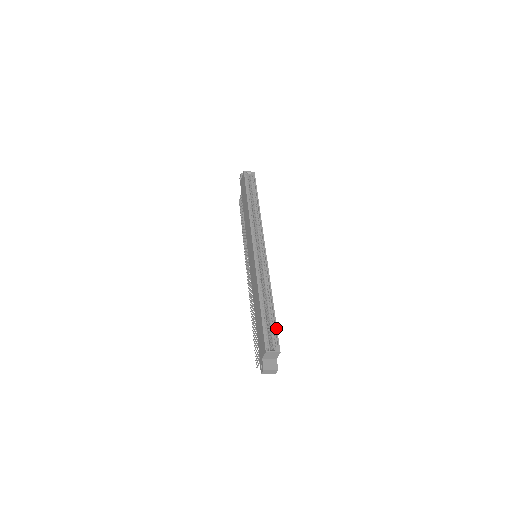
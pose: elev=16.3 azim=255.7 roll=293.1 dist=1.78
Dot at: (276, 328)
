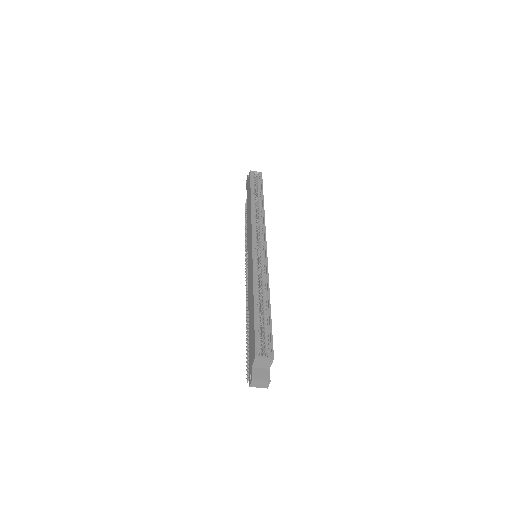
Dot at: (271, 331)
